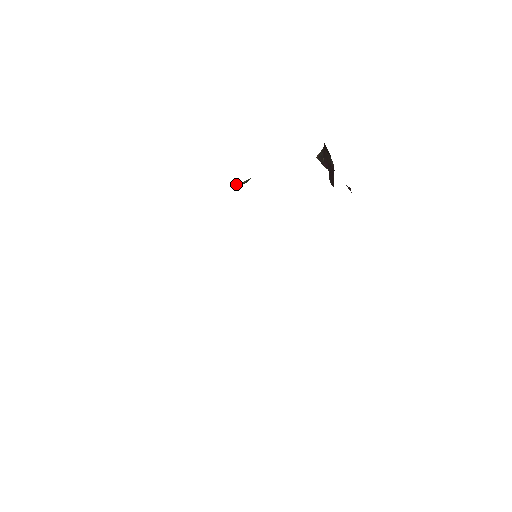
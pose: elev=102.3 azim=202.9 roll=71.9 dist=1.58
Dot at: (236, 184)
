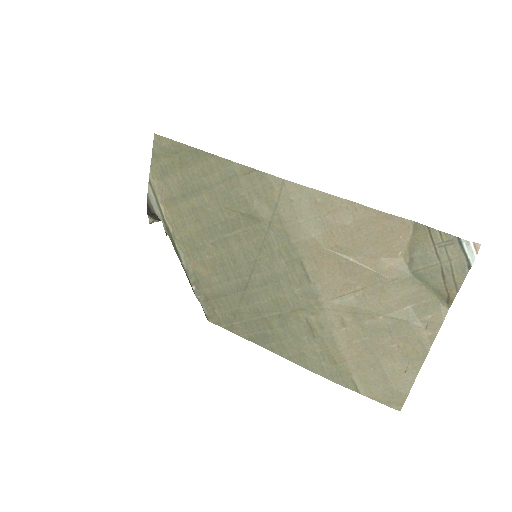
Dot at: occluded
